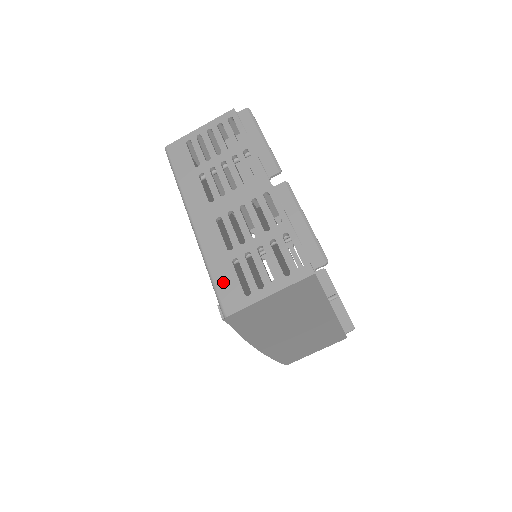
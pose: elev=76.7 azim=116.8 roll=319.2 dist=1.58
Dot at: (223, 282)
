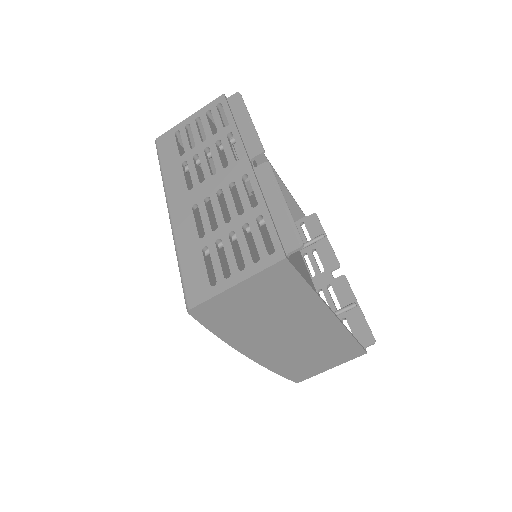
Dot at: (190, 272)
